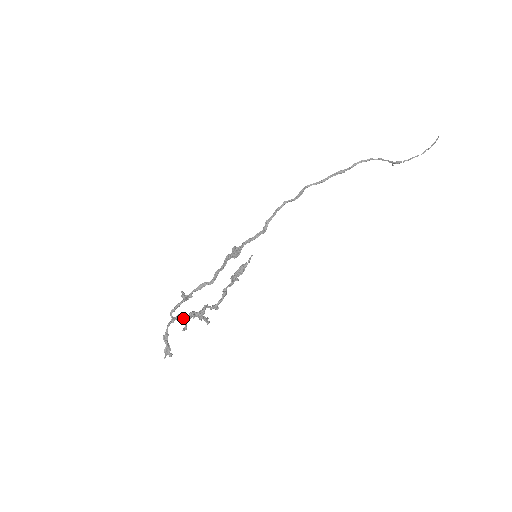
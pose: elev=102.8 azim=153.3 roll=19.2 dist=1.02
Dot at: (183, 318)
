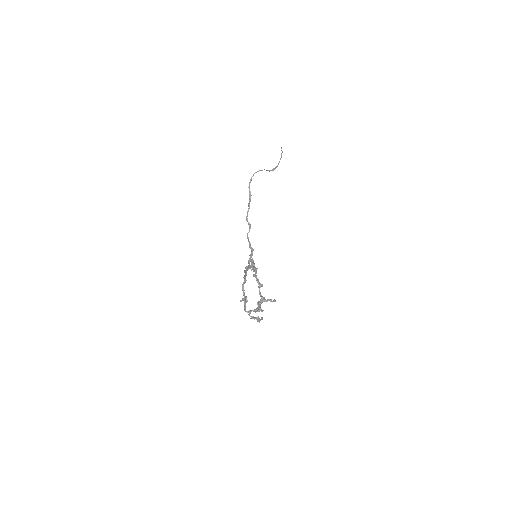
Dot at: (256, 309)
